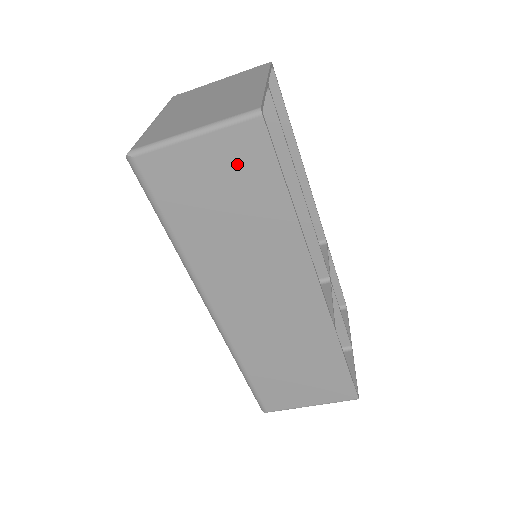
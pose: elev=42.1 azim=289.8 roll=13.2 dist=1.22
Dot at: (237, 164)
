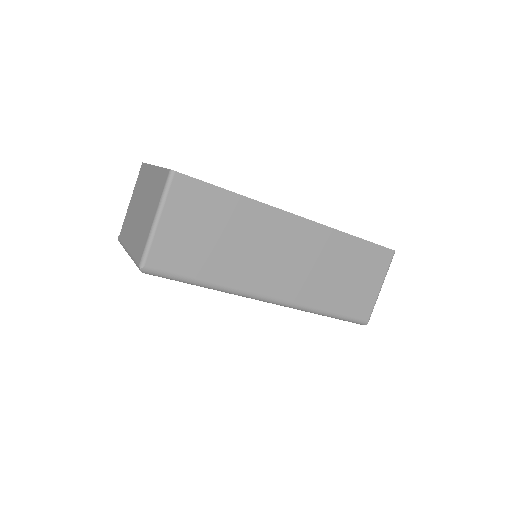
Dot at: (192, 207)
